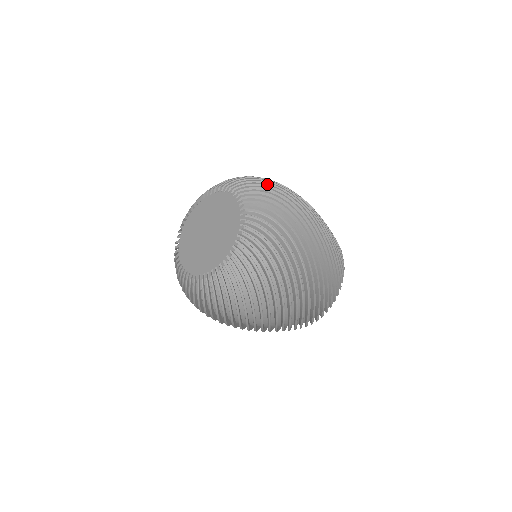
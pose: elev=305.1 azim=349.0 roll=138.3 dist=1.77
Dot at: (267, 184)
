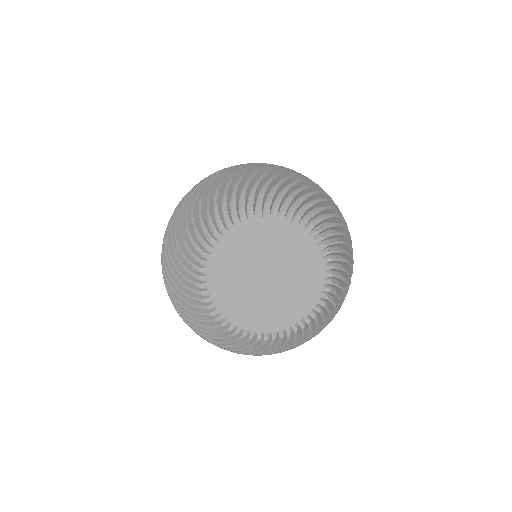
Dot at: (285, 178)
